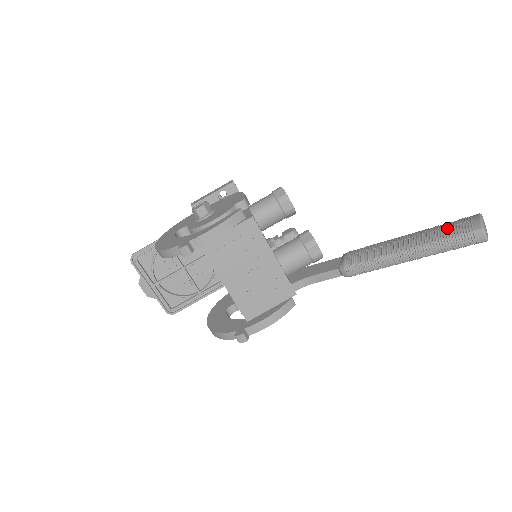
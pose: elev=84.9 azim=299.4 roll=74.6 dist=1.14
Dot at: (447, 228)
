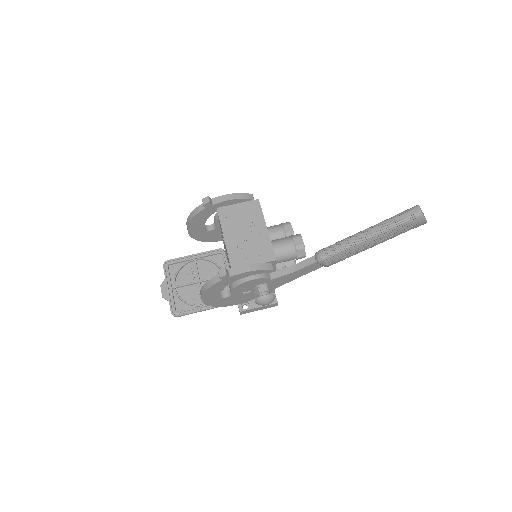
Dot at: occluded
